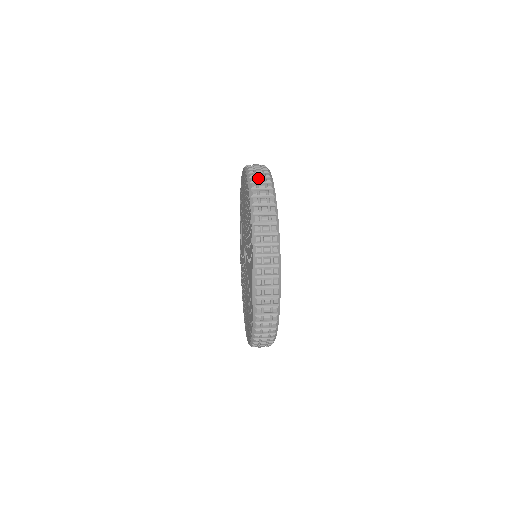
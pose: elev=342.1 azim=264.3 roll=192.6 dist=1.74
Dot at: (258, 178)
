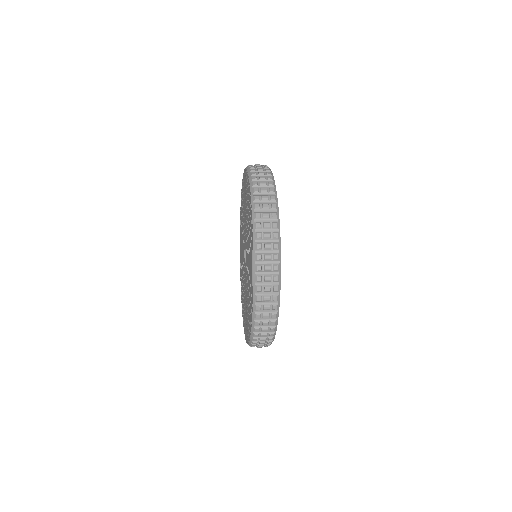
Dot at: (265, 245)
